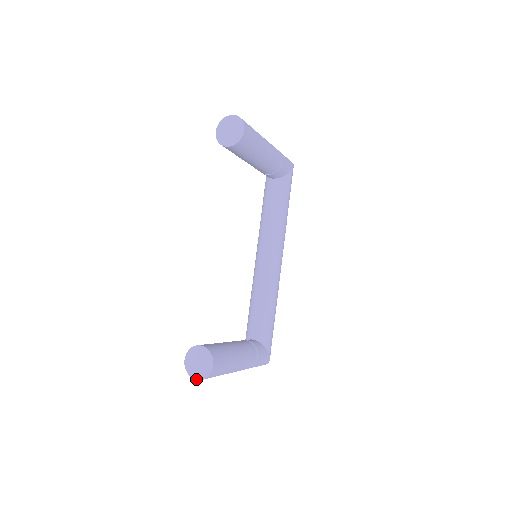
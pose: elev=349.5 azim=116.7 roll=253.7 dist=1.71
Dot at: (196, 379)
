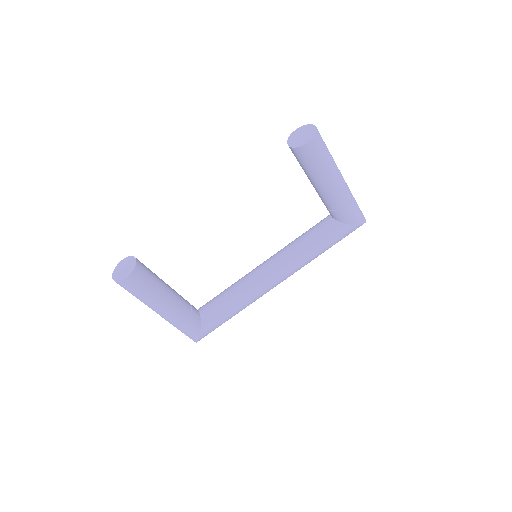
Dot at: (113, 277)
